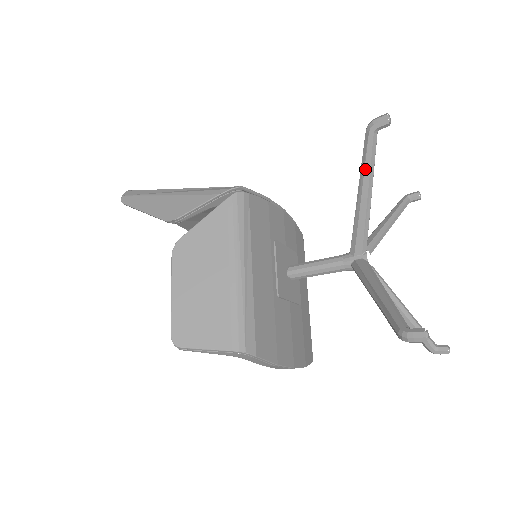
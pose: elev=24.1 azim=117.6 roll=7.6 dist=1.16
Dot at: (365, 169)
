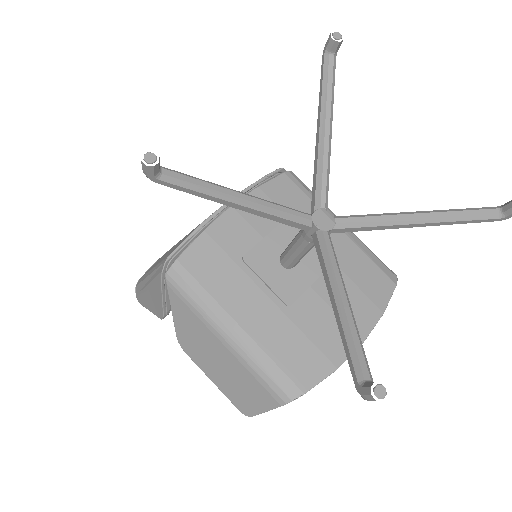
Dot at: (204, 198)
